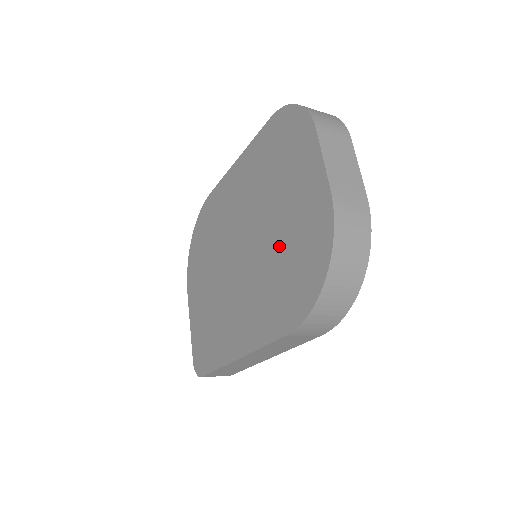
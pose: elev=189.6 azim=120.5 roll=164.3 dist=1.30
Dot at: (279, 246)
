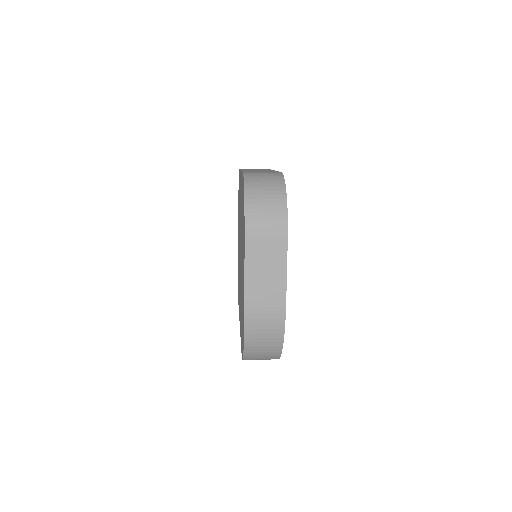
Dot at: occluded
